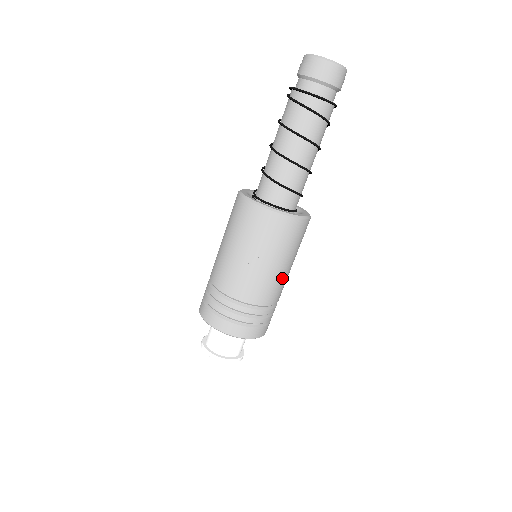
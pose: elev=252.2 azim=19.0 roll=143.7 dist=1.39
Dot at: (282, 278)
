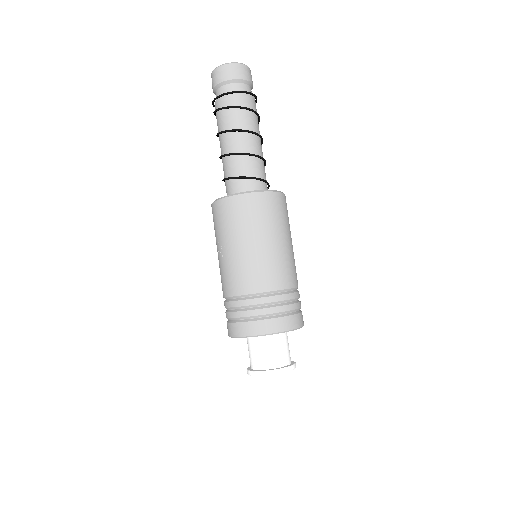
Dot at: (257, 260)
